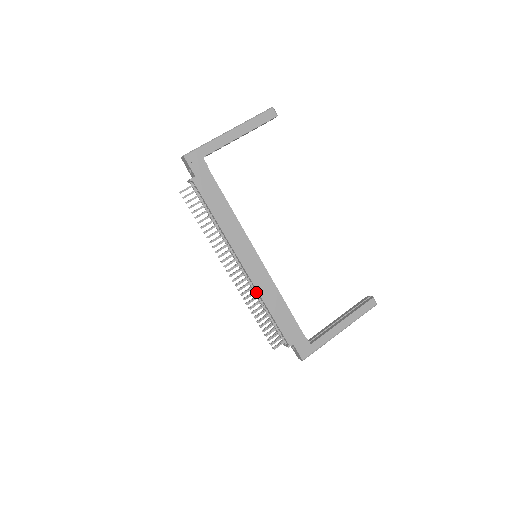
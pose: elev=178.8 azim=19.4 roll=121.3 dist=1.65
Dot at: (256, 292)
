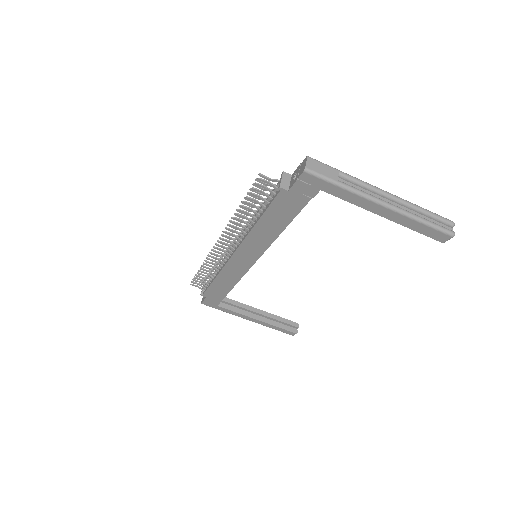
Dot at: (222, 266)
